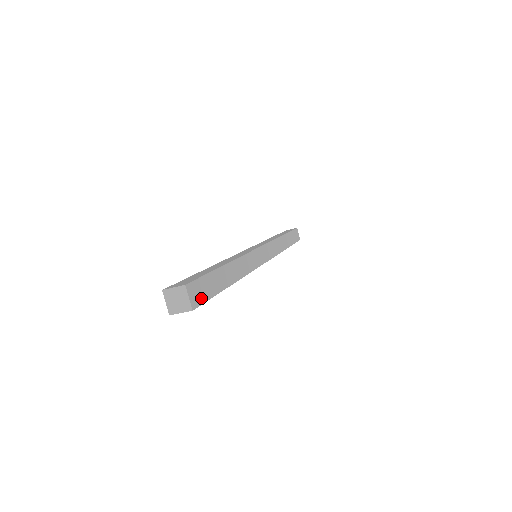
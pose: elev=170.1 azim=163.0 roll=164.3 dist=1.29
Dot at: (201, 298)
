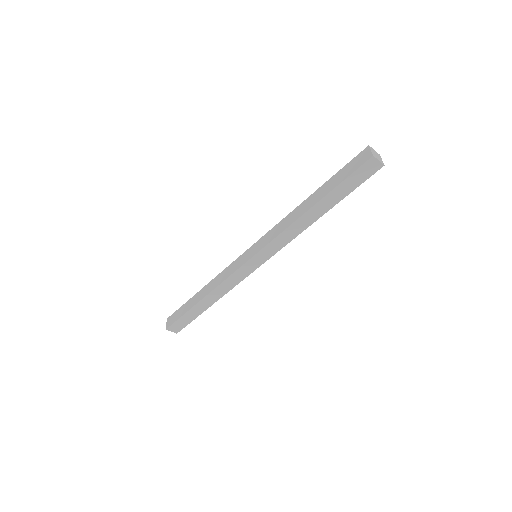
Dot at: (370, 174)
